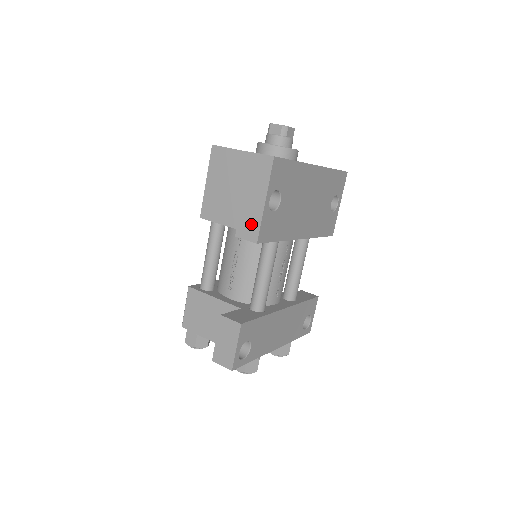
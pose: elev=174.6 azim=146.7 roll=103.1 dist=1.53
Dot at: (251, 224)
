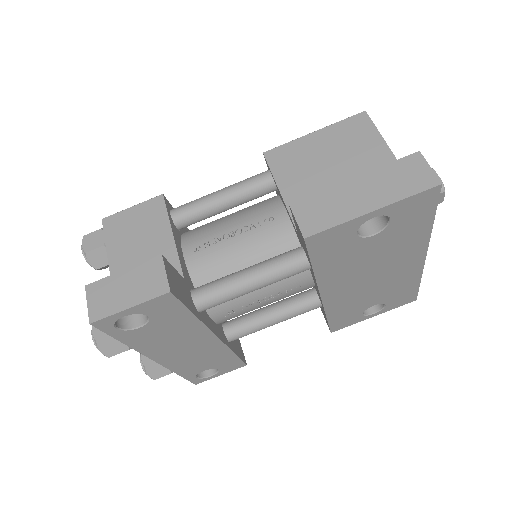
Dot at: (324, 213)
